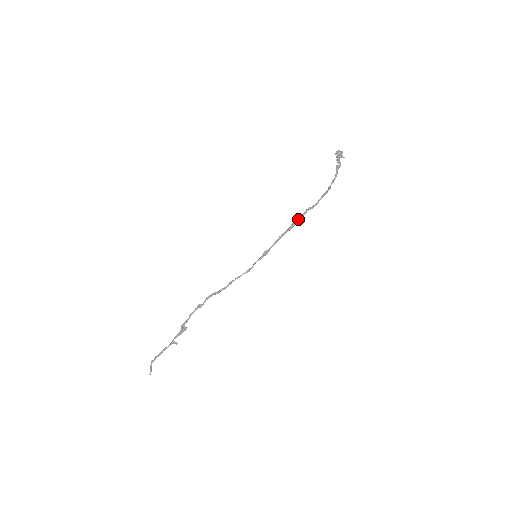
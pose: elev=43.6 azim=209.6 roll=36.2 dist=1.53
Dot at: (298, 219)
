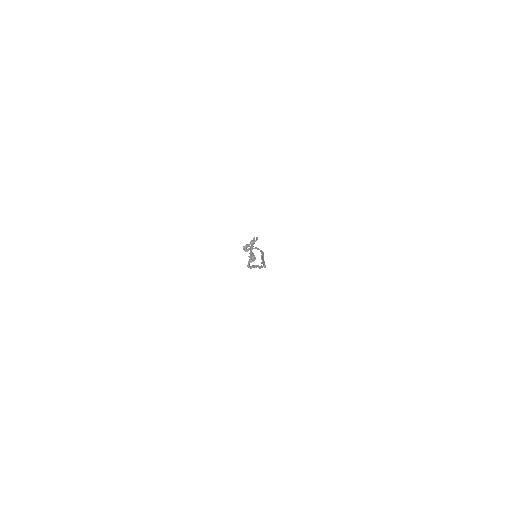
Dot at: occluded
